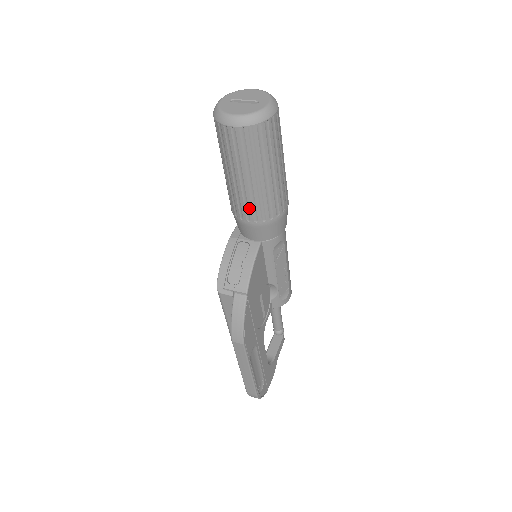
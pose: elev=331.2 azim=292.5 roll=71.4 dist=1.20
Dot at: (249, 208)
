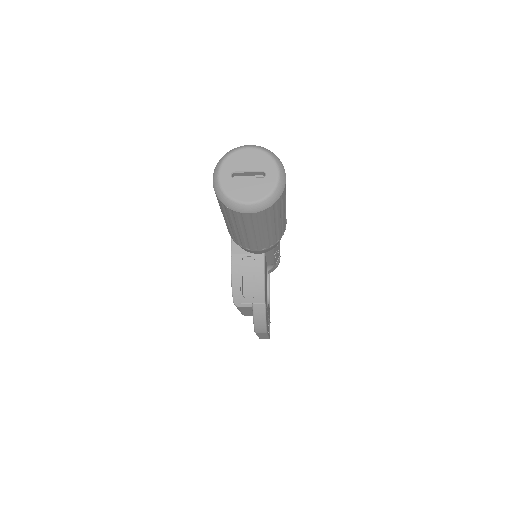
Dot at: (258, 245)
